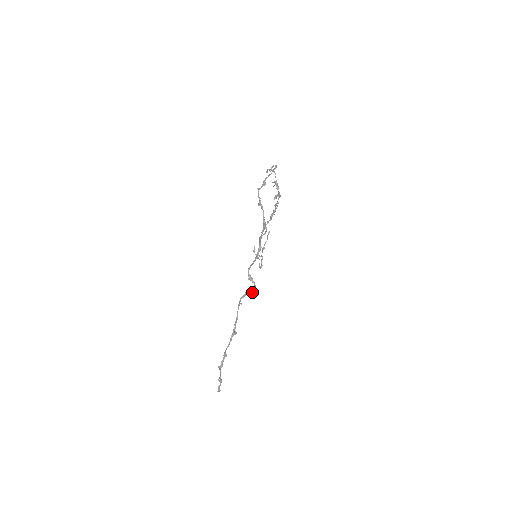
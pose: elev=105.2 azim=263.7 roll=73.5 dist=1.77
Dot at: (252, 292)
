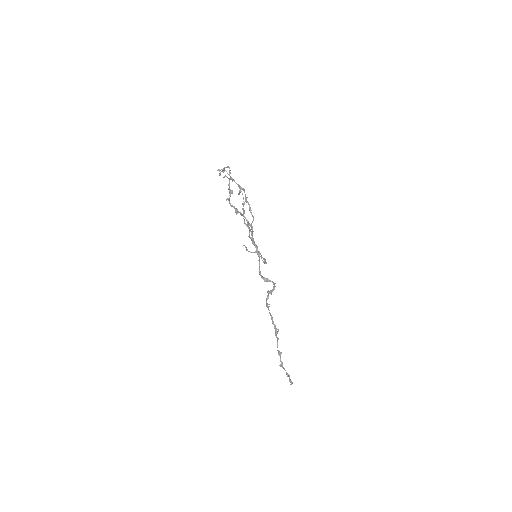
Dot at: (273, 289)
